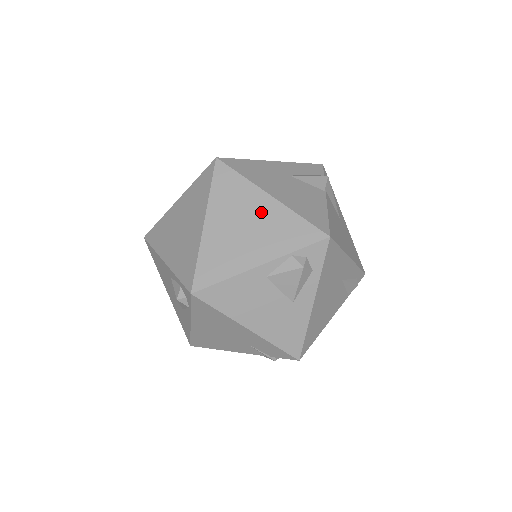
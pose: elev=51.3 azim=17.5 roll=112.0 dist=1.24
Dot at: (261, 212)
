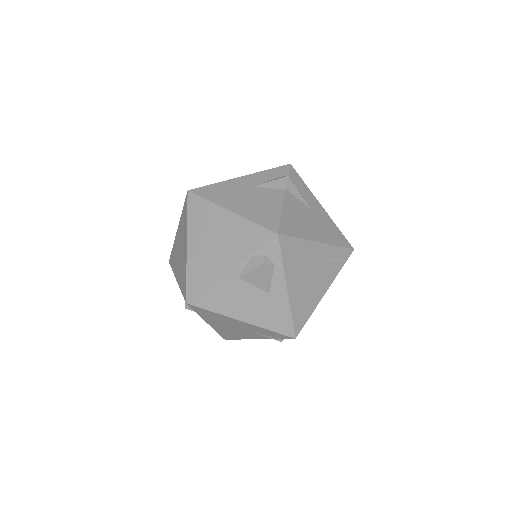
Dot at: (224, 226)
